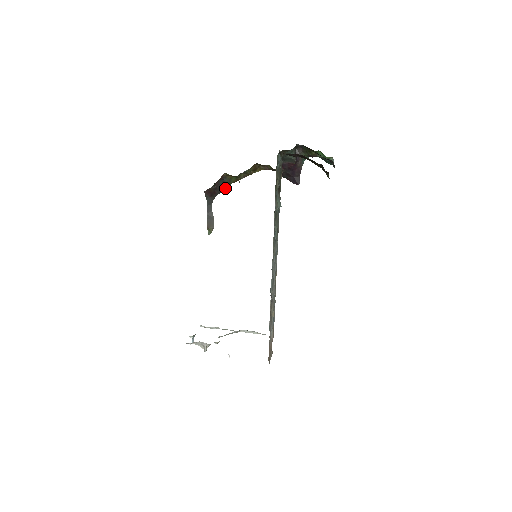
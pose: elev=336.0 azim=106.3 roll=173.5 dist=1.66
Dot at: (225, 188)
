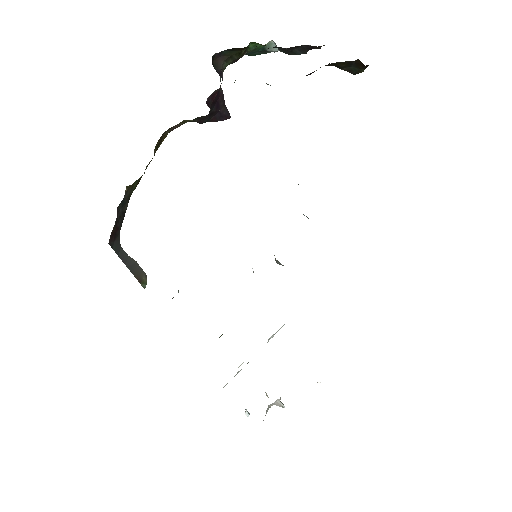
Dot at: (126, 208)
